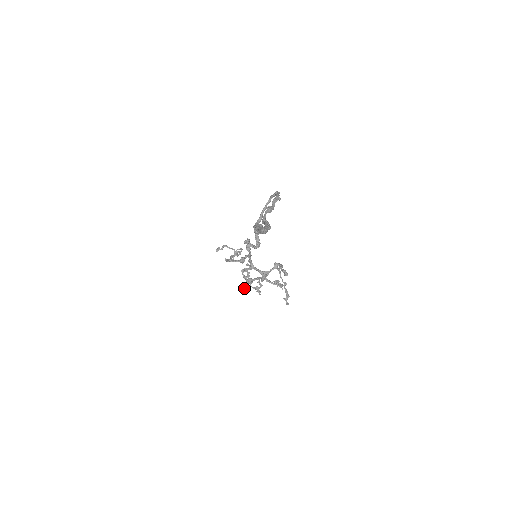
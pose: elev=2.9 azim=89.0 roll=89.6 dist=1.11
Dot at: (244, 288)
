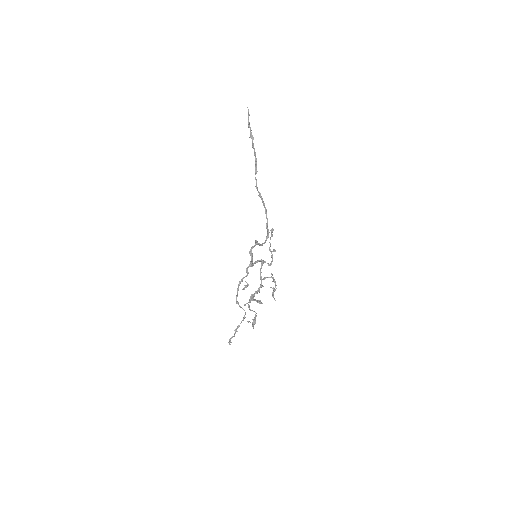
Dot at: occluded
